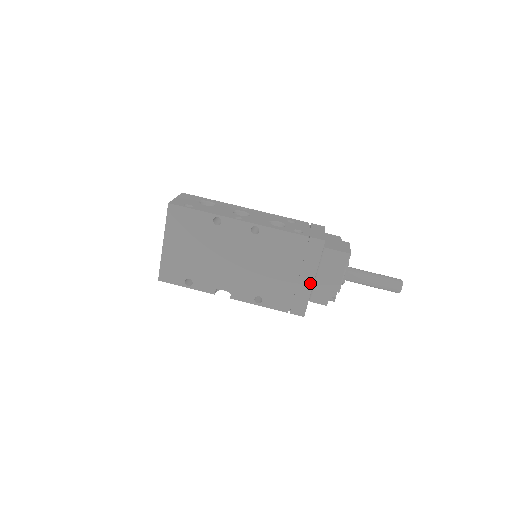
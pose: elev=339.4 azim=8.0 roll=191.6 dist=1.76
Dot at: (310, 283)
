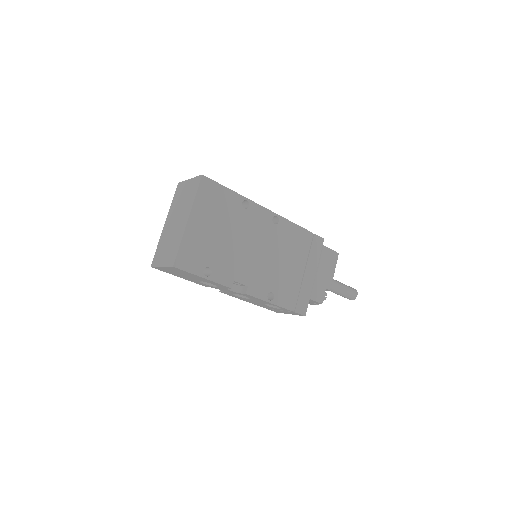
Dot at: (312, 280)
